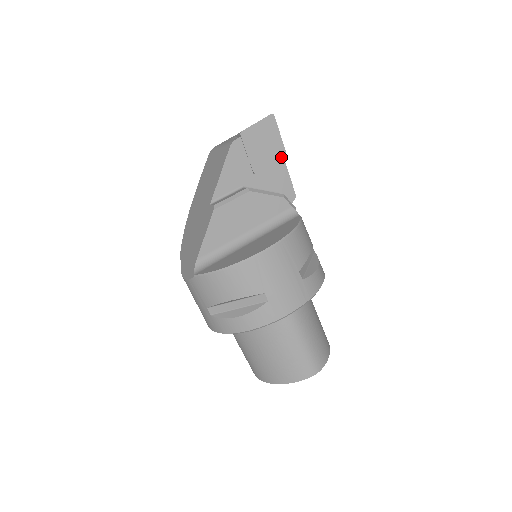
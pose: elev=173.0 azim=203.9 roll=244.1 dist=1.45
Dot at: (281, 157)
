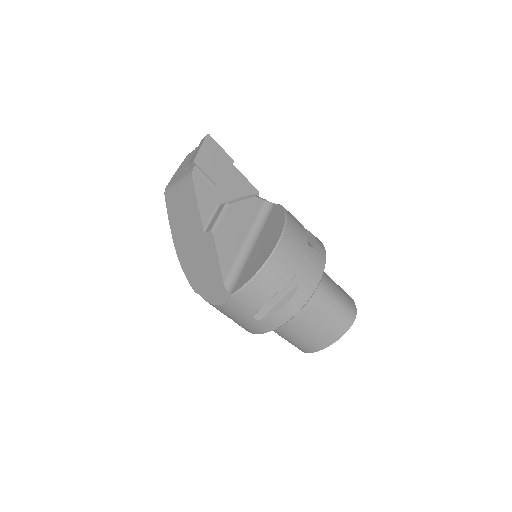
Dot at: (232, 166)
